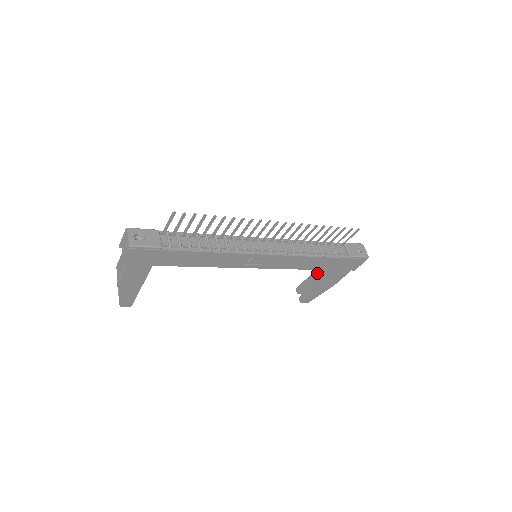
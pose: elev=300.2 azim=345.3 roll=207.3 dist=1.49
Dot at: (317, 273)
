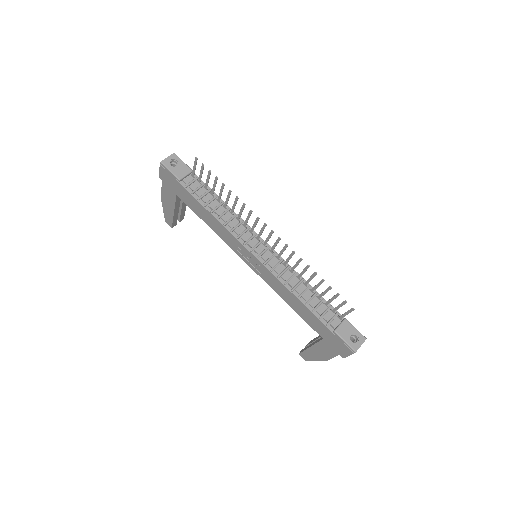
Dot at: occluded
